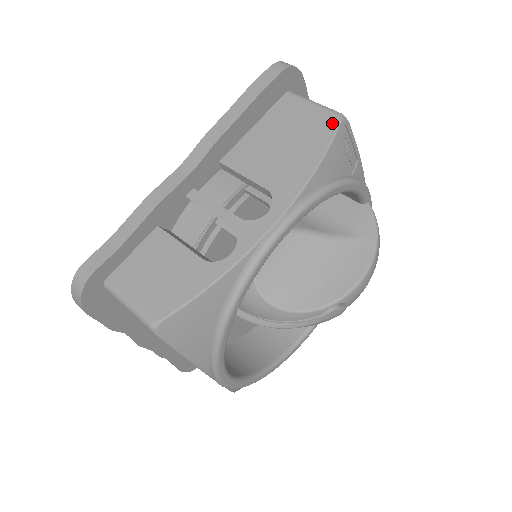
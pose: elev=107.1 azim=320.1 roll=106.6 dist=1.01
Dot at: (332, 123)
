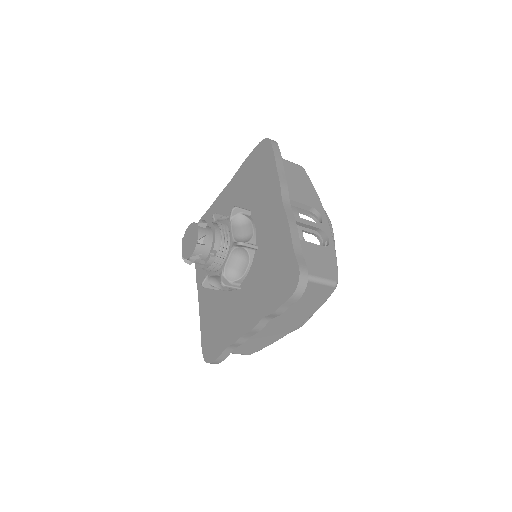
Dot at: (303, 171)
